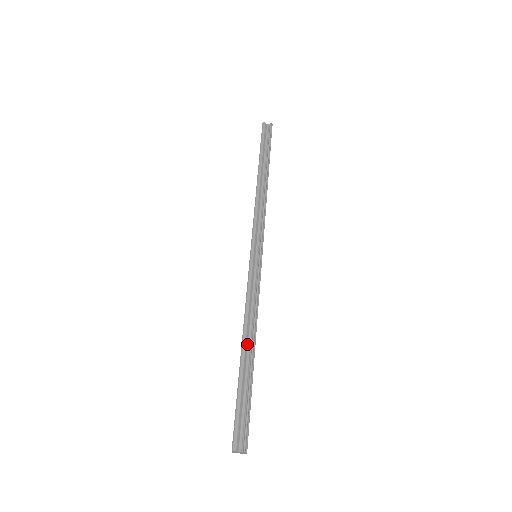
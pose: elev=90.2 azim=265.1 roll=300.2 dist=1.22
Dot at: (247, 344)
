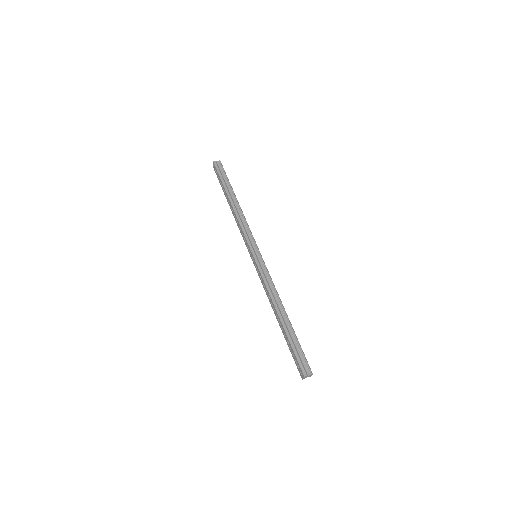
Dot at: (281, 313)
